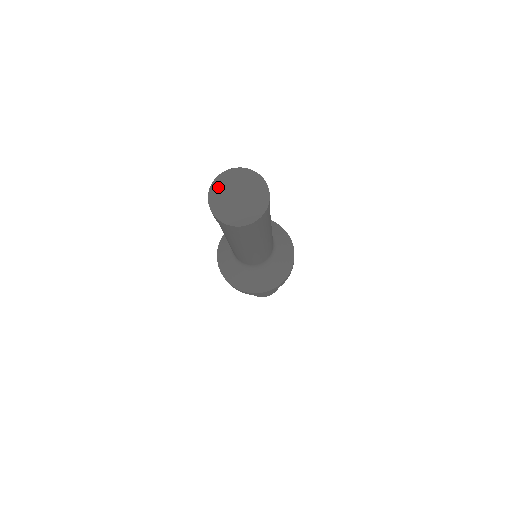
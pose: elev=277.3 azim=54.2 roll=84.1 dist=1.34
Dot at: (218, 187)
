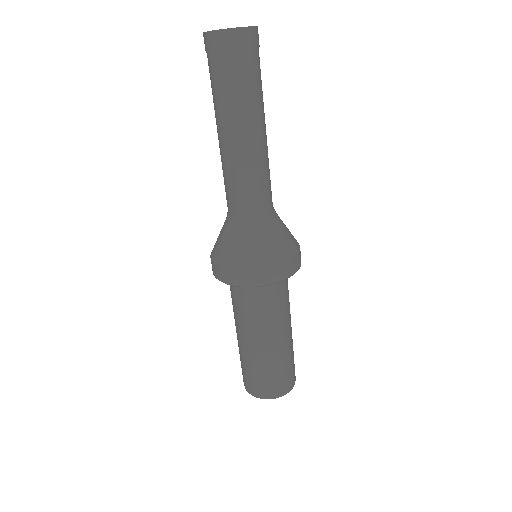
Dot at: occluded
